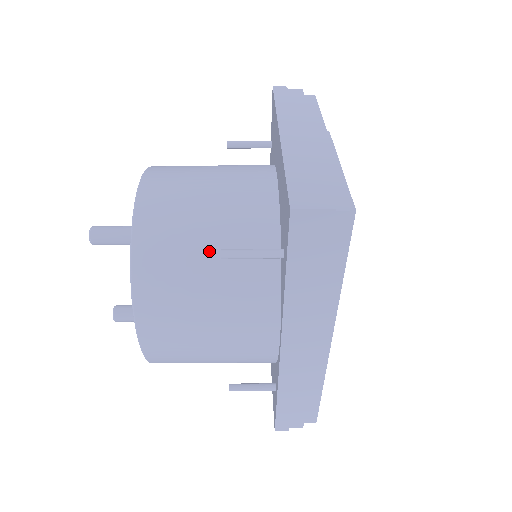
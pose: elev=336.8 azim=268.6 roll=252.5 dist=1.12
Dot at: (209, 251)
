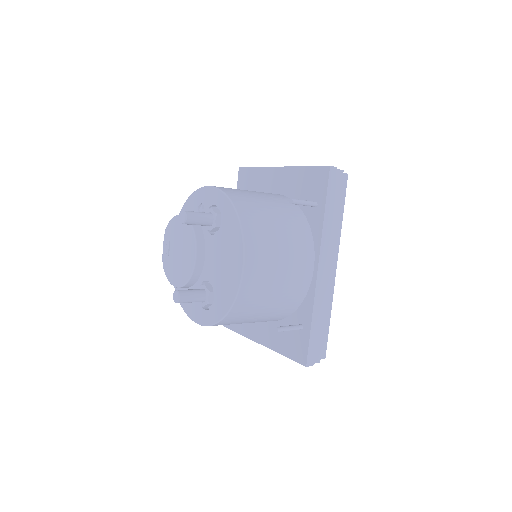
Dot at: (273, 211)
